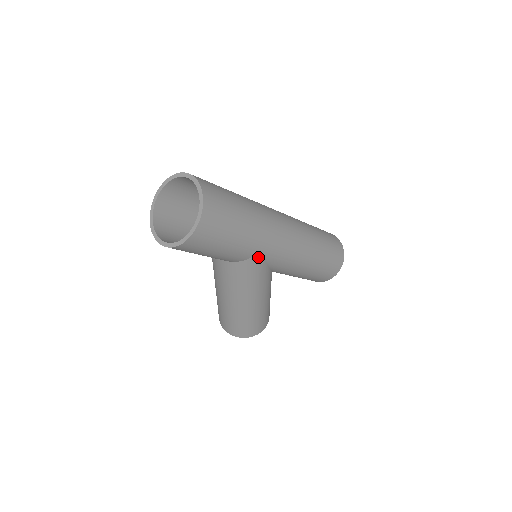
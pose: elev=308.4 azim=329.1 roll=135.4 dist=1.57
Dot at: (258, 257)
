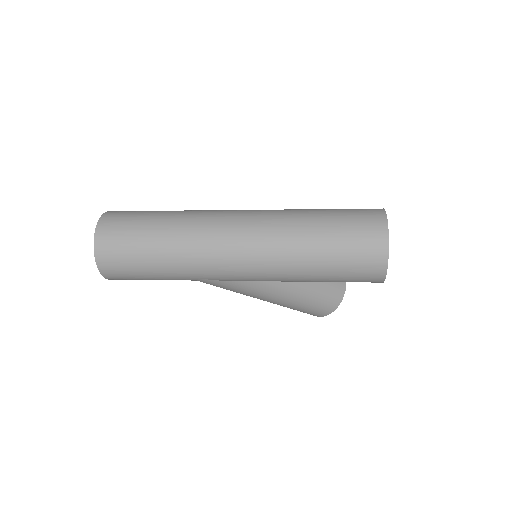
Dot at: (205, 280)
